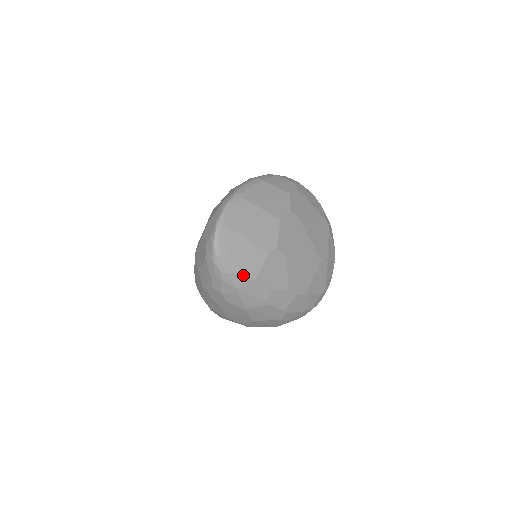
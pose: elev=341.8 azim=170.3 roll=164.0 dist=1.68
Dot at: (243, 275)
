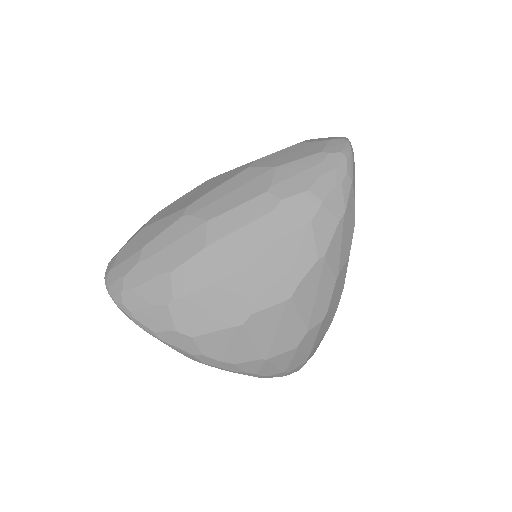
Dot at: (354, 203)
